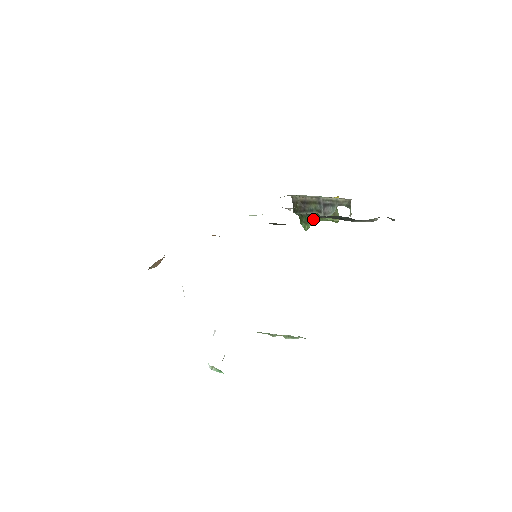
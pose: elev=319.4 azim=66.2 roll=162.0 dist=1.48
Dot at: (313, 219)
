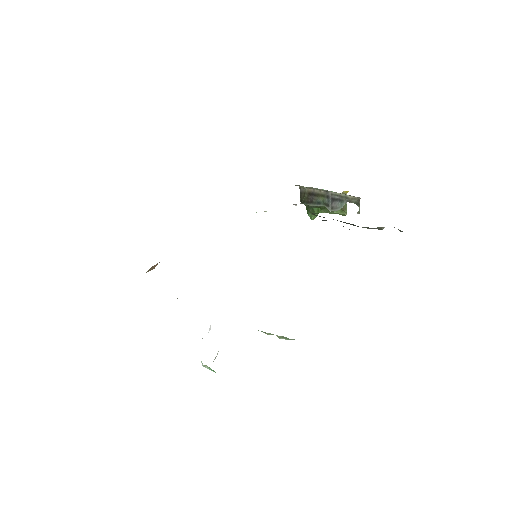
Dot at: (320, 211)
